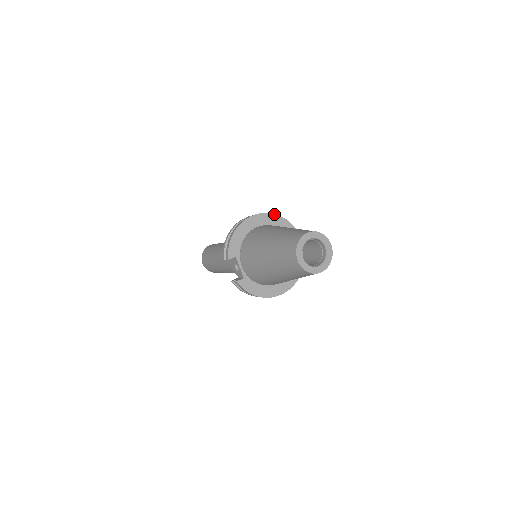
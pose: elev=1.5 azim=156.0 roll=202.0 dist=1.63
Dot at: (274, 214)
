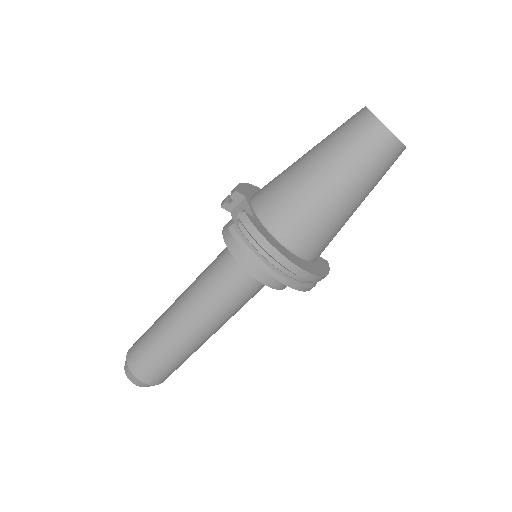
Dot at: occluded
